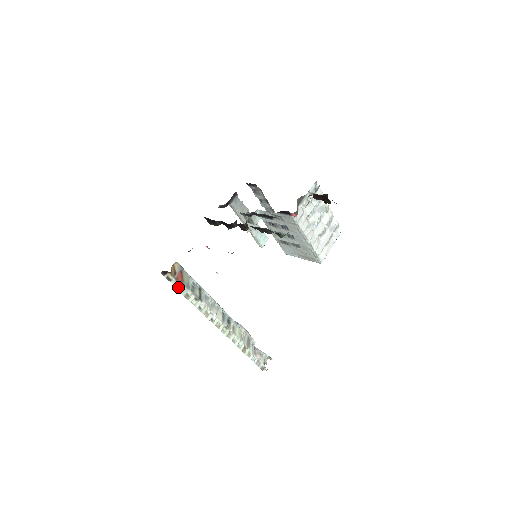
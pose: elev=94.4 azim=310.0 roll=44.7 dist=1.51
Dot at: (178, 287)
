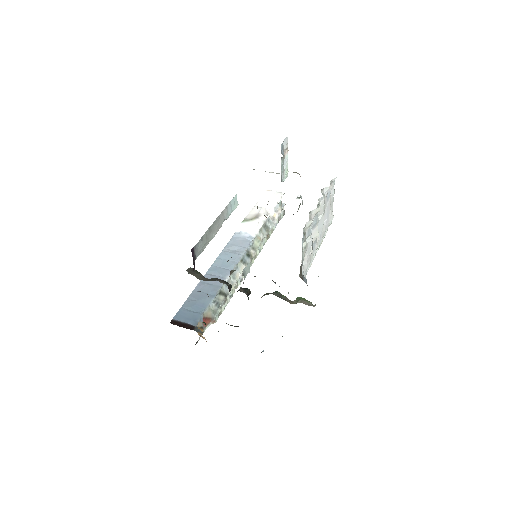
Dot at: (210, 323)
